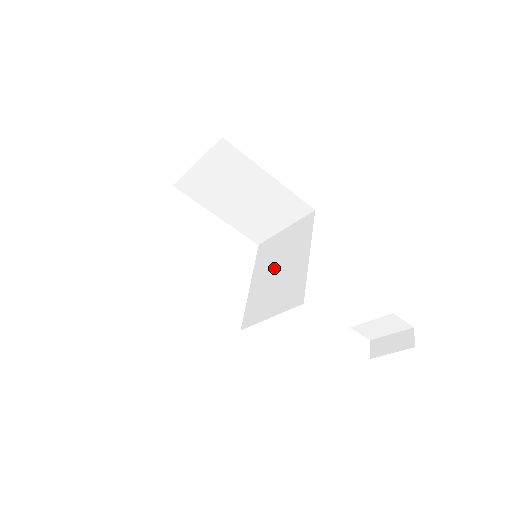
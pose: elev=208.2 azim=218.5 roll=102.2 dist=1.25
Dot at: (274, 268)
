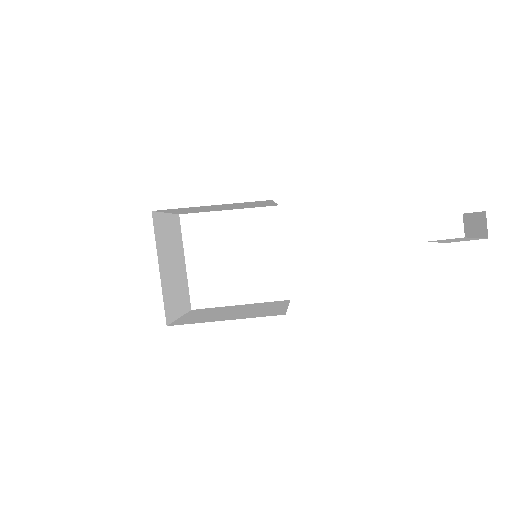
Dot at: occluded
